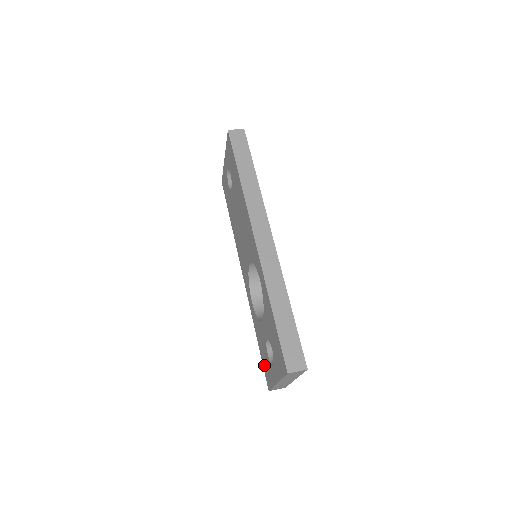
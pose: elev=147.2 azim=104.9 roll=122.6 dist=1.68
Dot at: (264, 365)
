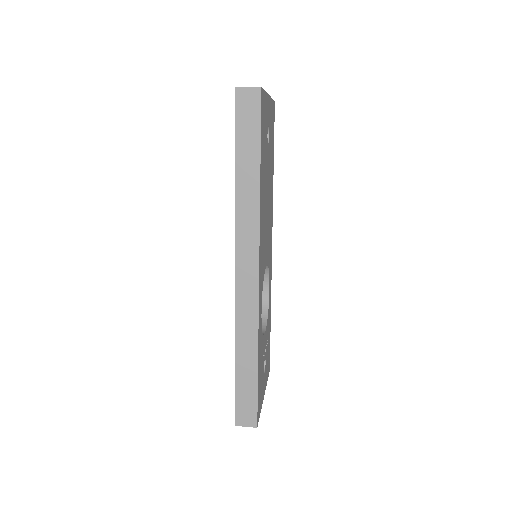
Dot at: occluded
